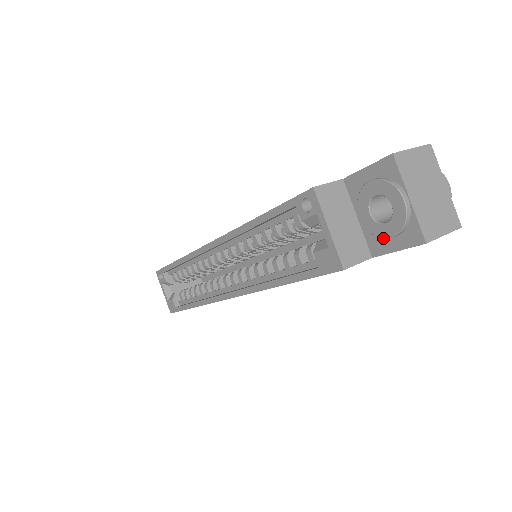
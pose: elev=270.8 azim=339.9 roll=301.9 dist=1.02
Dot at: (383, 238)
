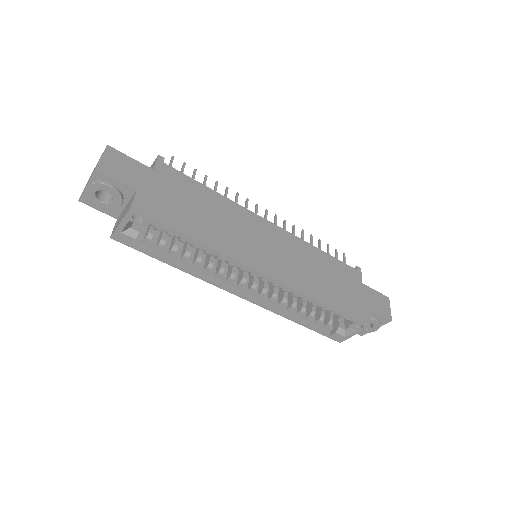
Dot at: occluded
